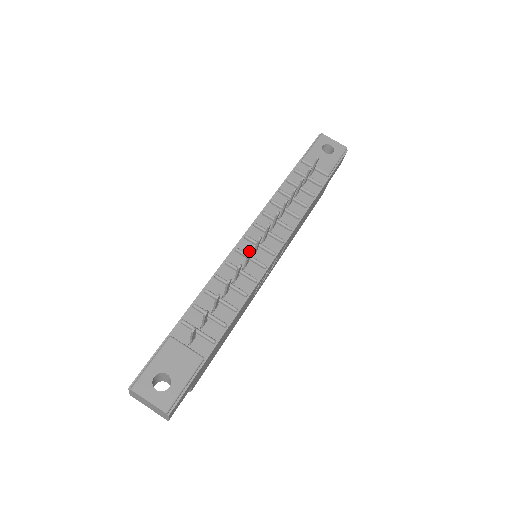
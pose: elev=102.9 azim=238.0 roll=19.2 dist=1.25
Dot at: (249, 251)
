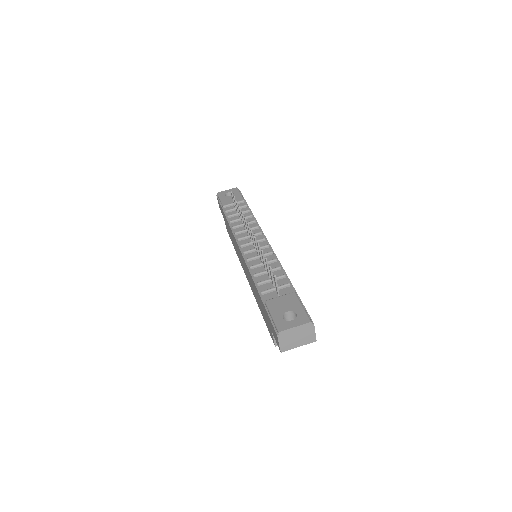
Dot at: (254, 236)
